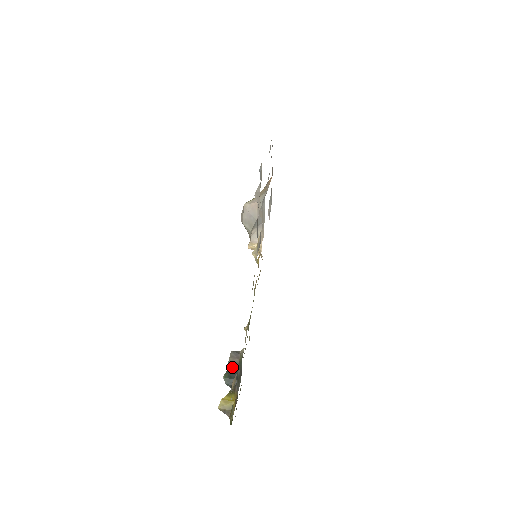
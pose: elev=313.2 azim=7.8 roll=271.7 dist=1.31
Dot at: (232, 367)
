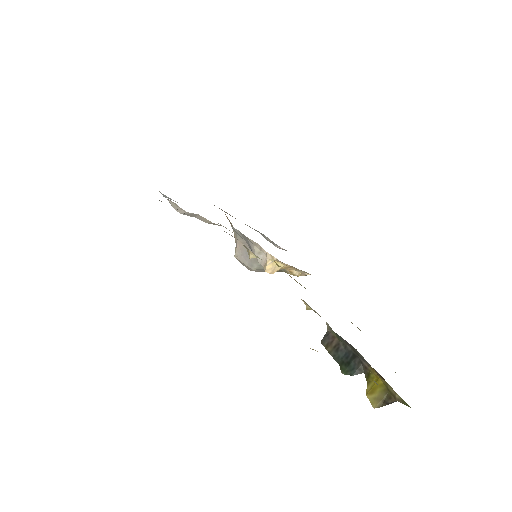
Dot at: (339, 354)
